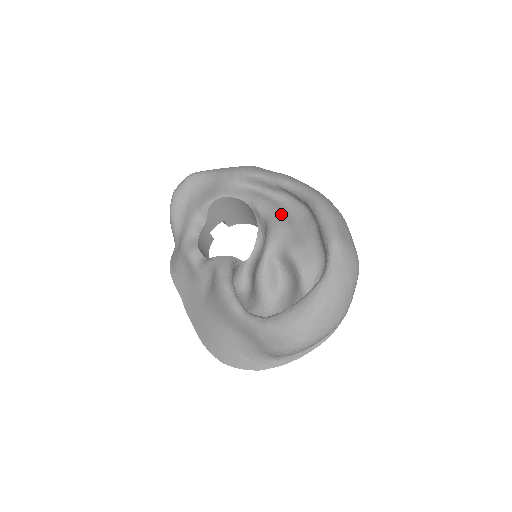
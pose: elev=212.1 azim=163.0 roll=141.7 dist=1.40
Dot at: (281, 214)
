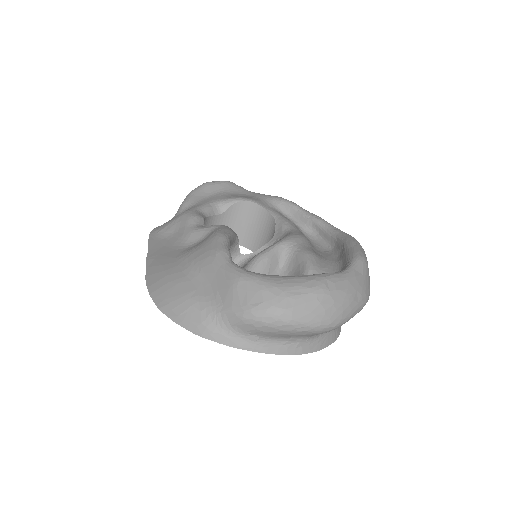
Dot at: occluded
